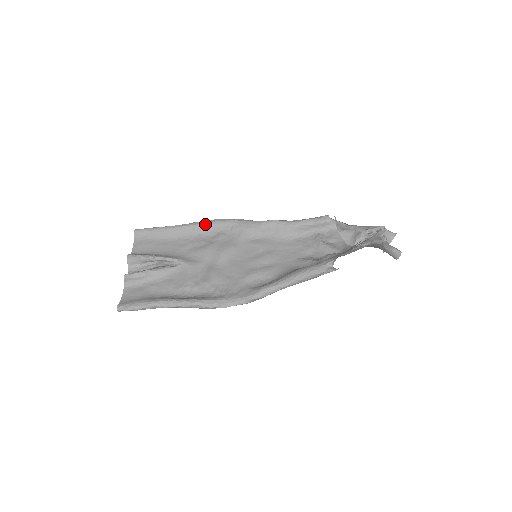
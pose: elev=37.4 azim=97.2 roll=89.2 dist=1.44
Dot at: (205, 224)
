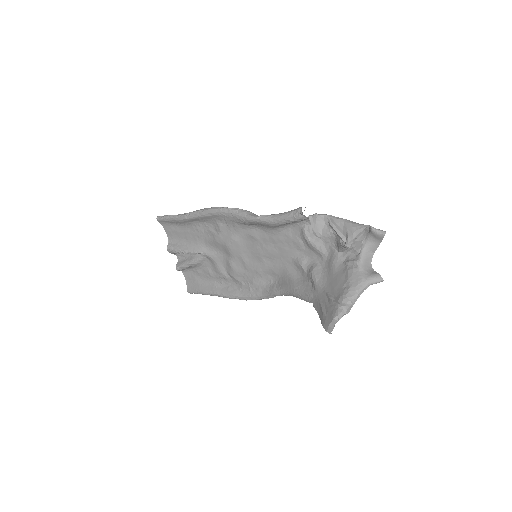
Dot at: (201, 217)
